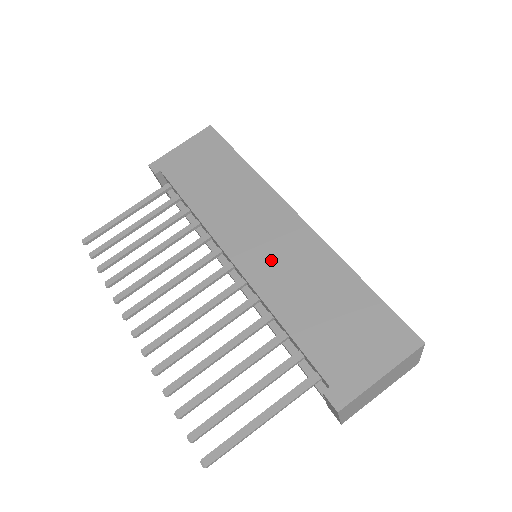
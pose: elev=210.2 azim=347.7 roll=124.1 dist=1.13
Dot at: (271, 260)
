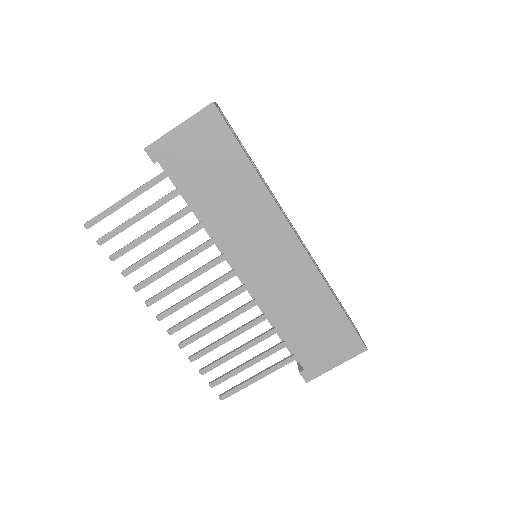
Dot at: (273, 280)
